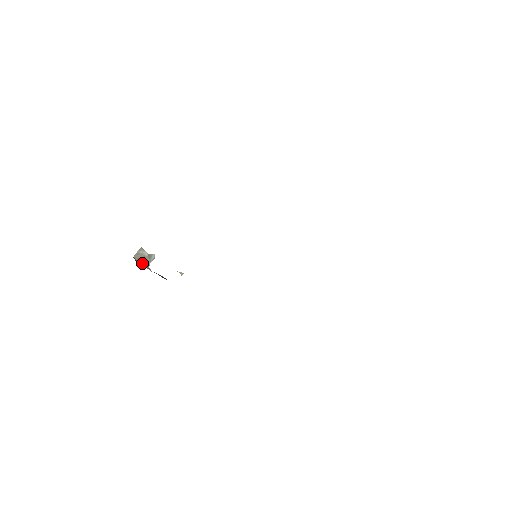
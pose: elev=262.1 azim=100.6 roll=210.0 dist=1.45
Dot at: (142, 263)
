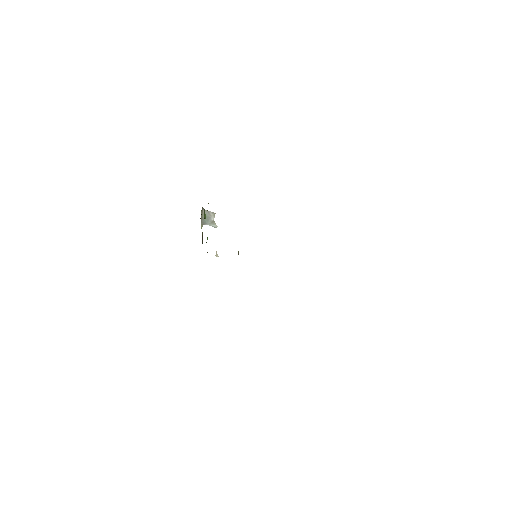
Dot at: (203, 218)
